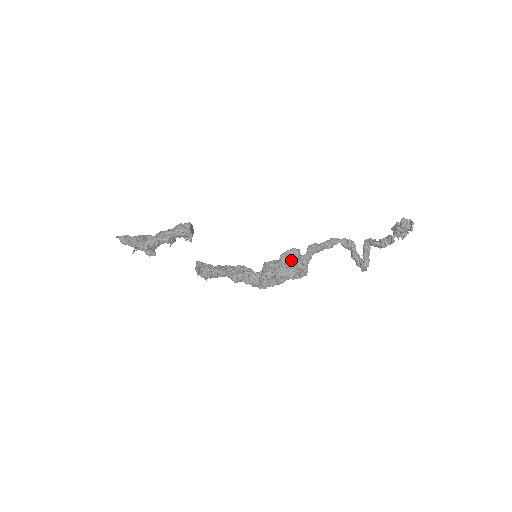
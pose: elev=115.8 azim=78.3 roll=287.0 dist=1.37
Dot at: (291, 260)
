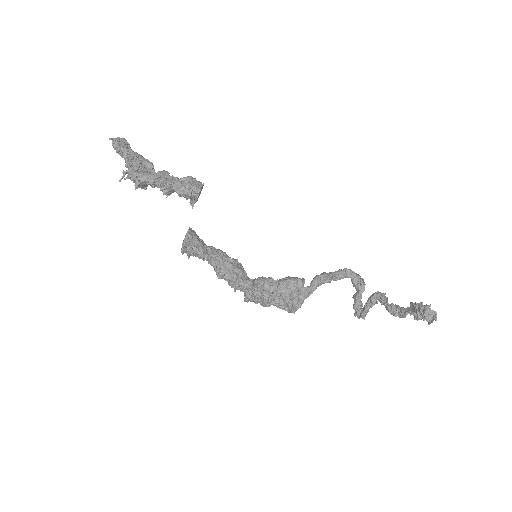
Dot at: (289, 293)
